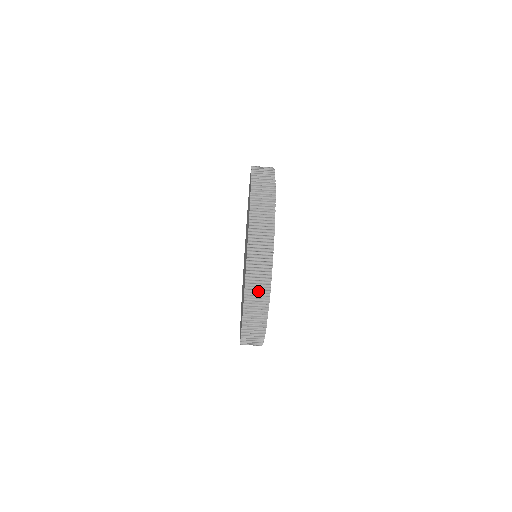
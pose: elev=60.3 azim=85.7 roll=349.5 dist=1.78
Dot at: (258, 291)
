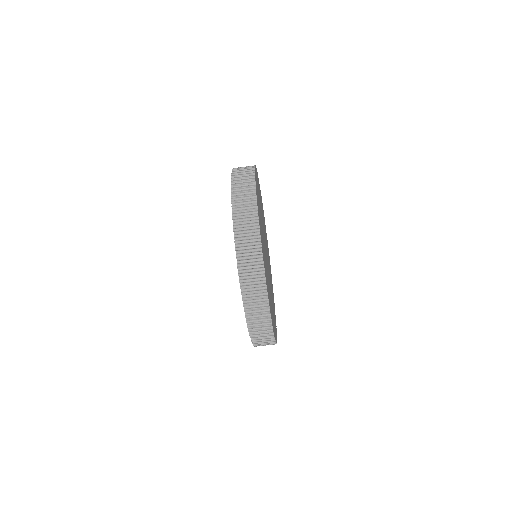
Dot at: (250, 260)
